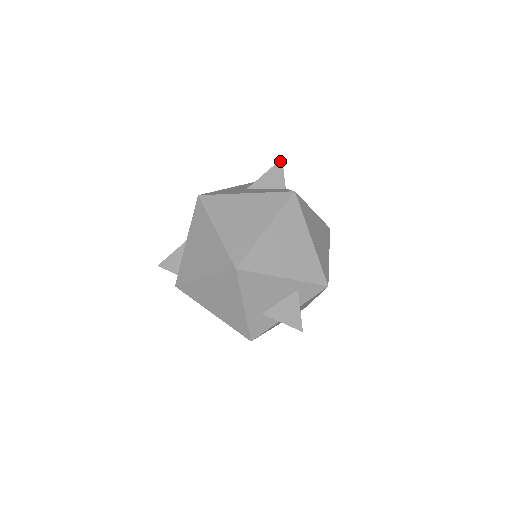
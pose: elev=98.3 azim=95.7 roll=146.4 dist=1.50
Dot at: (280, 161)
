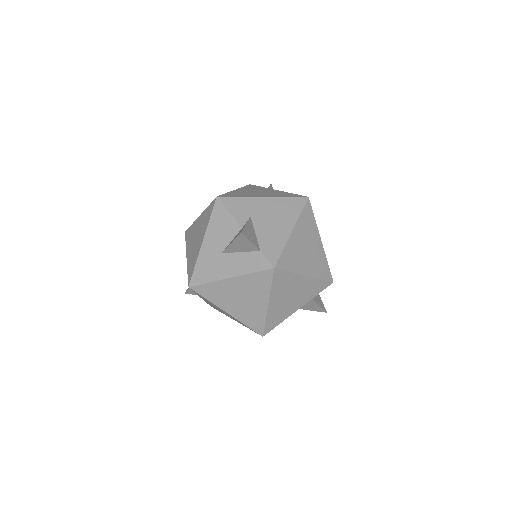
Dot at: (240, 235)
